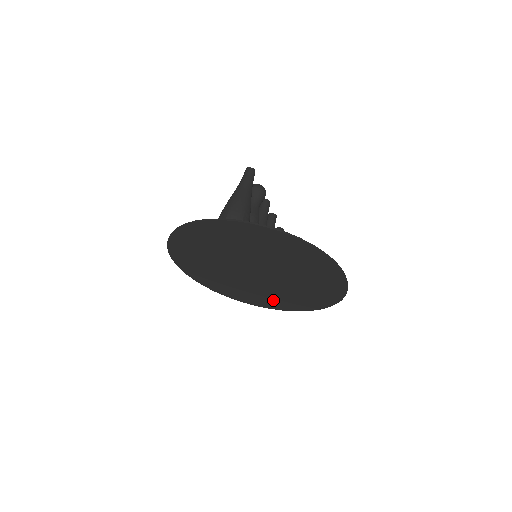
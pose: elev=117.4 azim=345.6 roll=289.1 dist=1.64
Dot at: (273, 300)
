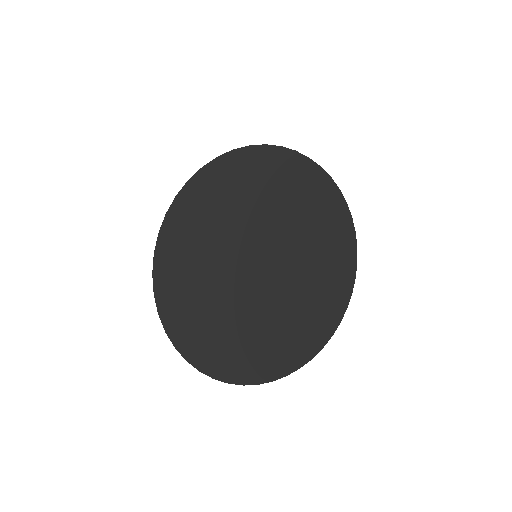
Dot at: (290, 341)
